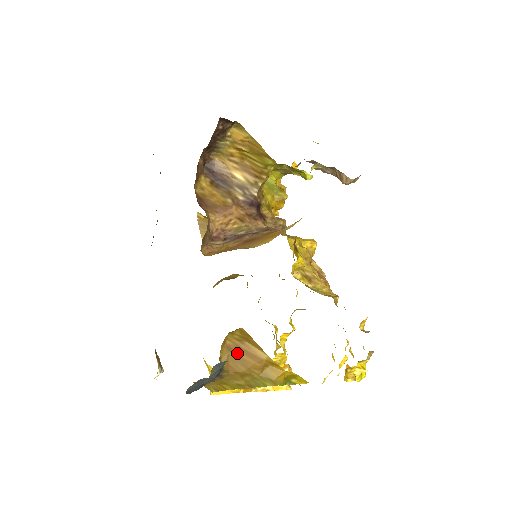
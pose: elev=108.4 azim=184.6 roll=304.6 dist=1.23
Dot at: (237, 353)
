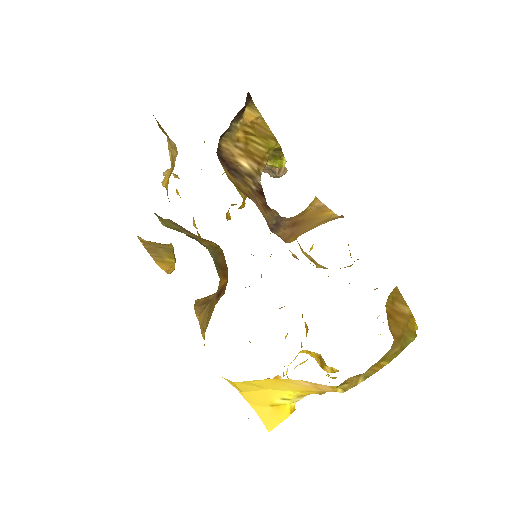
Dot at: (393, 317)
